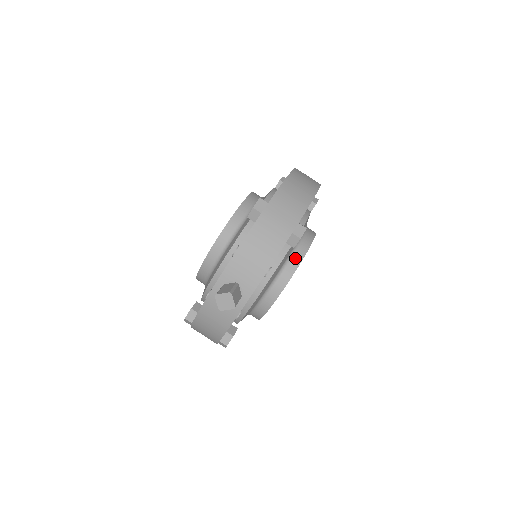
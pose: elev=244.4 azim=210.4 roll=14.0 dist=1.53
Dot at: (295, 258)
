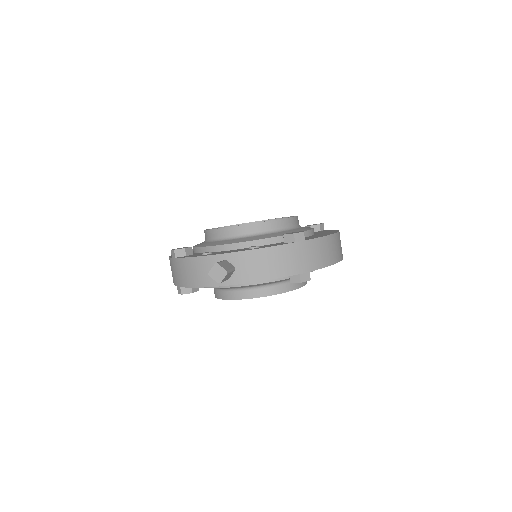
Dot at: (282, 287)
